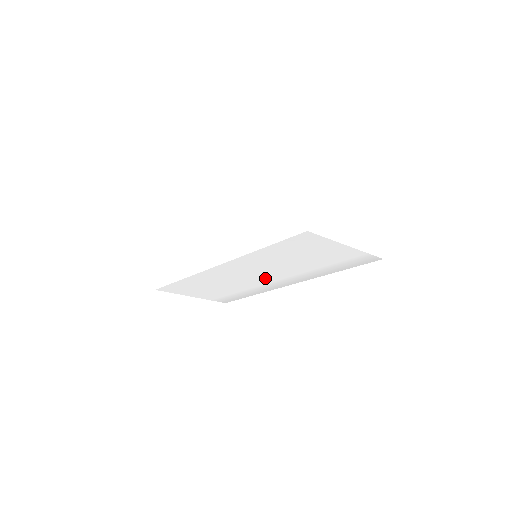
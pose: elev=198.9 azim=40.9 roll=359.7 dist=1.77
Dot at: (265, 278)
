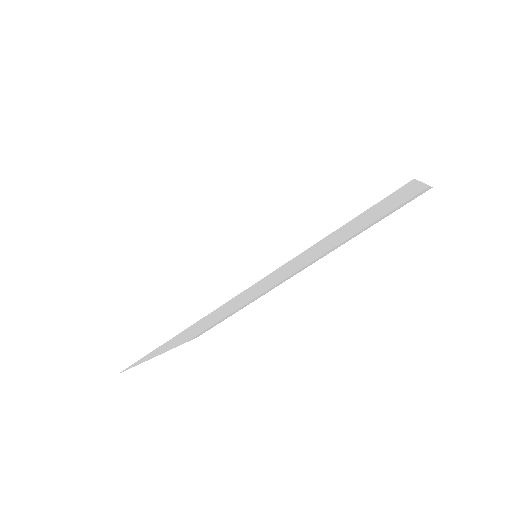
Dot at: (279, 280)
